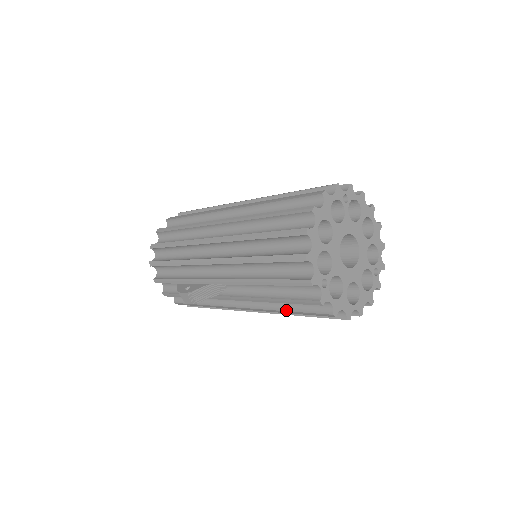
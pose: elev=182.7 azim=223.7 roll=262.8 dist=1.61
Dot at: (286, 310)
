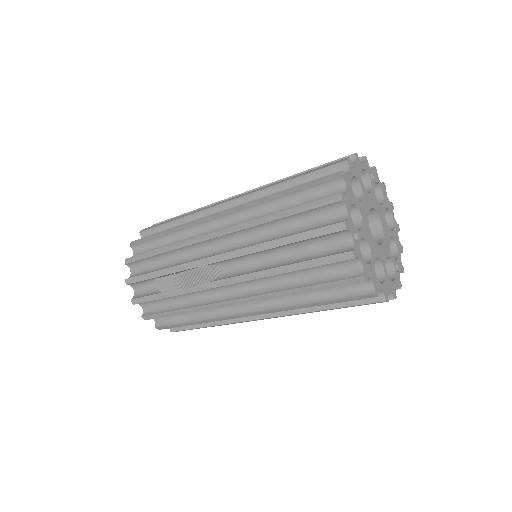
Dot at: (299, 286)
